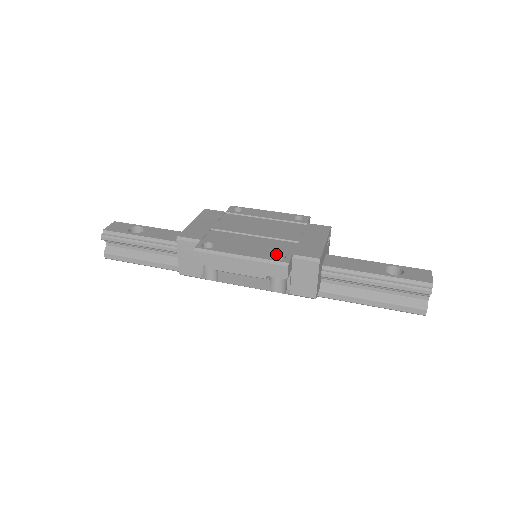
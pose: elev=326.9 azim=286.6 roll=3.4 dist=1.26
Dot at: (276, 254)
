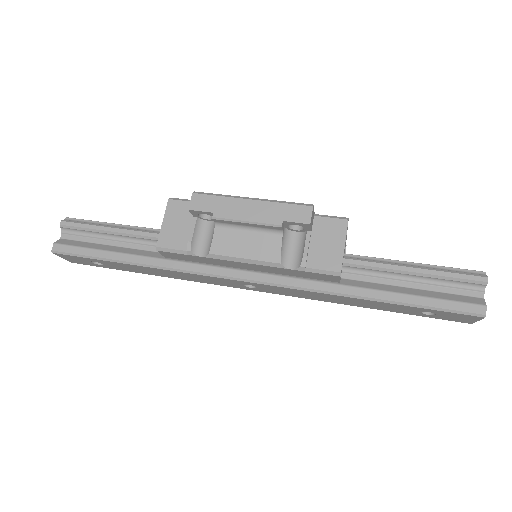
Dot at: occluded
